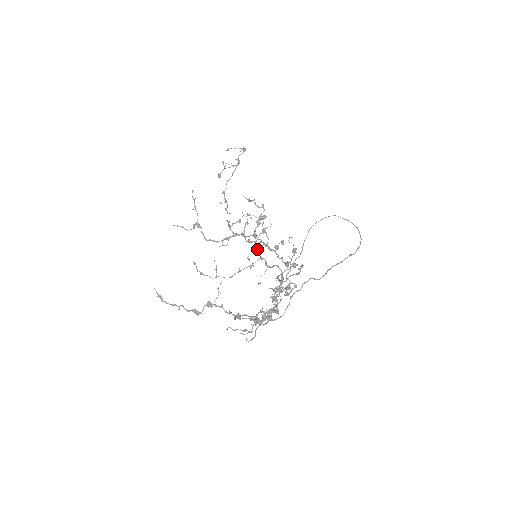
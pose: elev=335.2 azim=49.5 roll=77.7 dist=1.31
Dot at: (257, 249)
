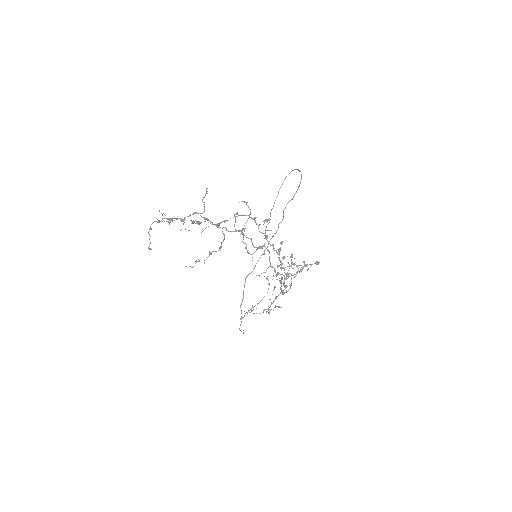
Dot at: (278, 273)
